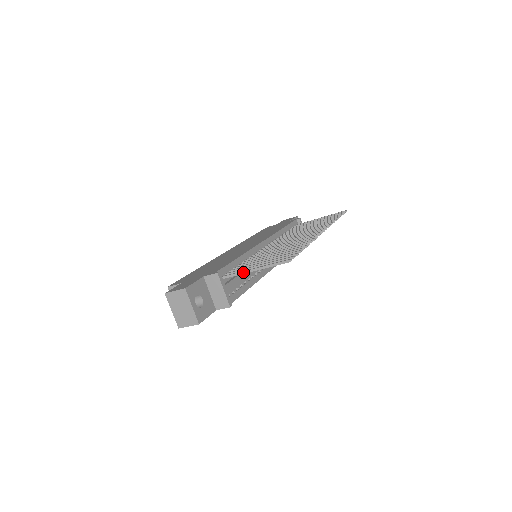
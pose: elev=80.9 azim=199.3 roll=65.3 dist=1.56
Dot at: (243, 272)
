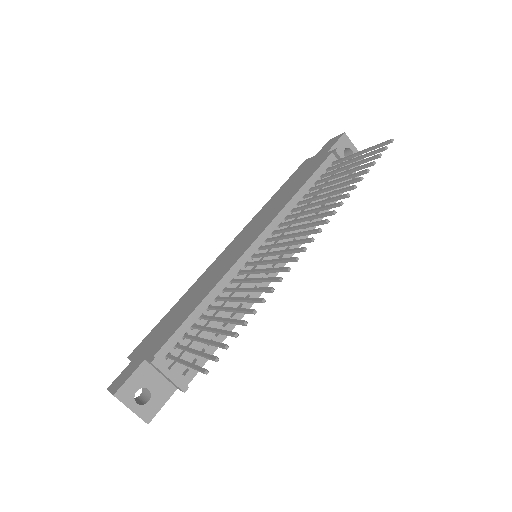
Dot at: (177, 361)
